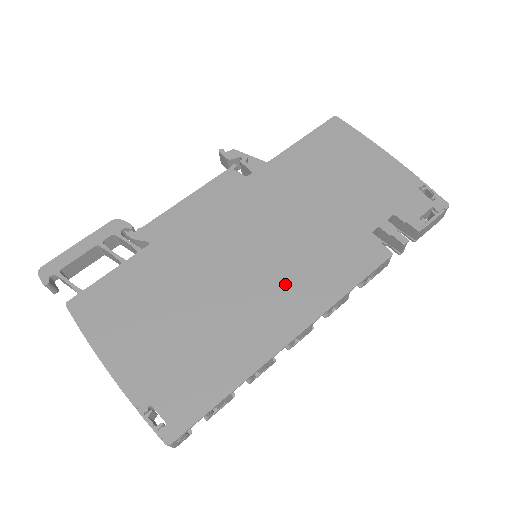
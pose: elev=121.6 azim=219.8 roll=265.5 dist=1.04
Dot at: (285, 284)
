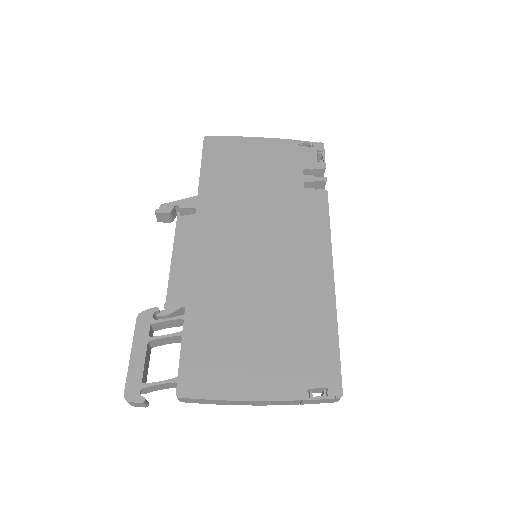
Dot at: (295, 254)
